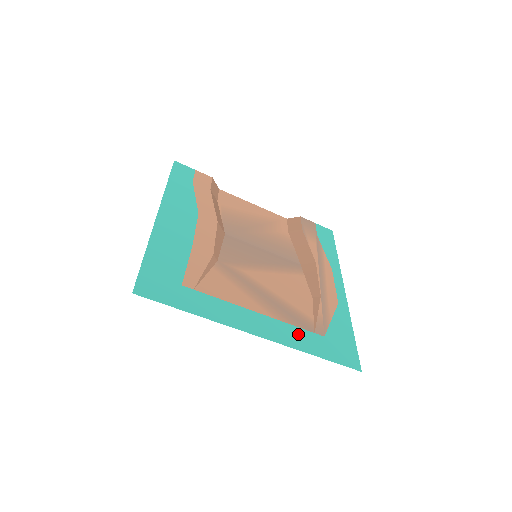
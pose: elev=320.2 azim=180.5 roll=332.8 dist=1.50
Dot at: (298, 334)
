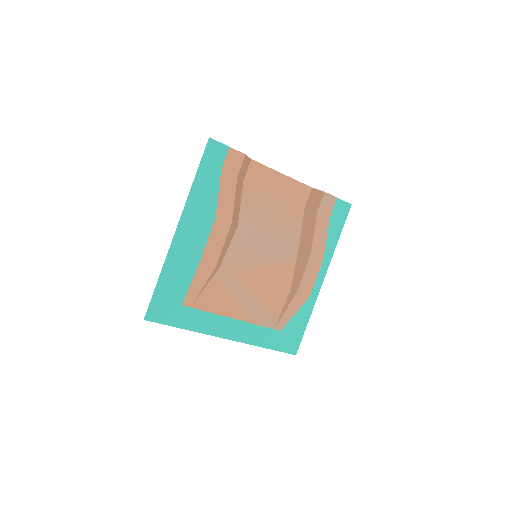
Dot at: (260, 332)
